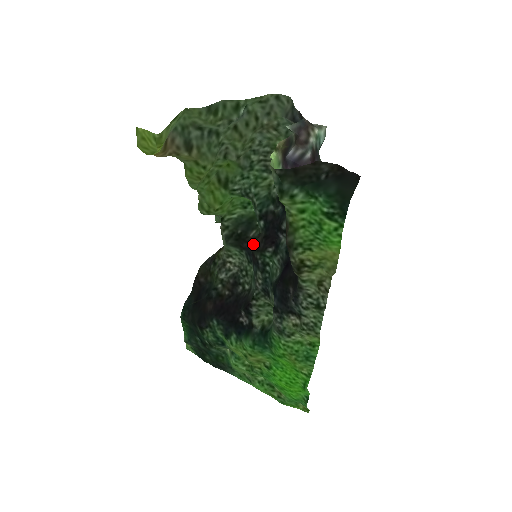
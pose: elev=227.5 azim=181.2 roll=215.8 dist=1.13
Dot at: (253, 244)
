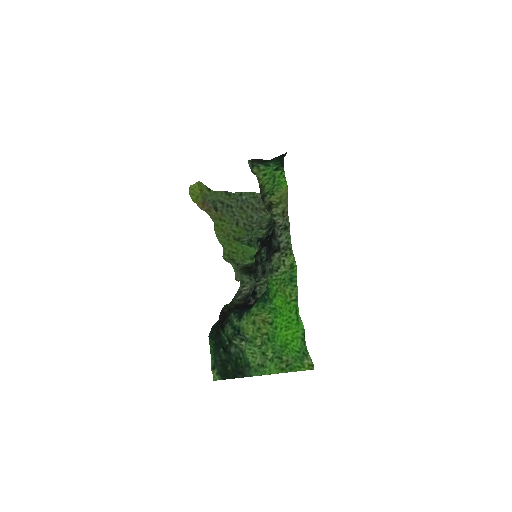
Dot at: occluded
